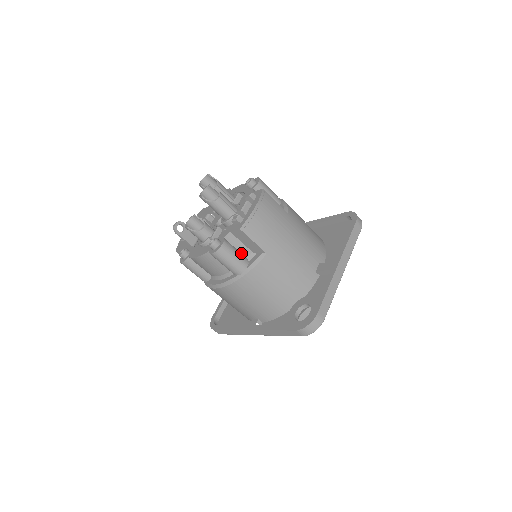
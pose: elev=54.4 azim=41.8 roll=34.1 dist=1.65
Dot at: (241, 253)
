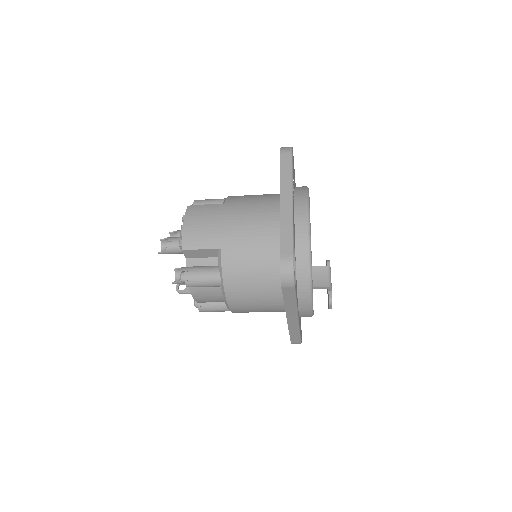
Dot at: (210, 266)
